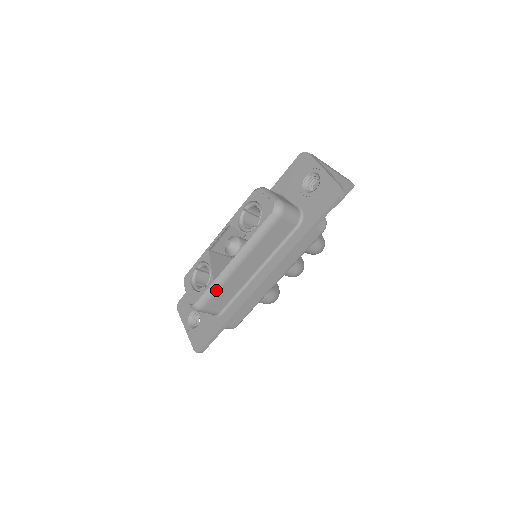
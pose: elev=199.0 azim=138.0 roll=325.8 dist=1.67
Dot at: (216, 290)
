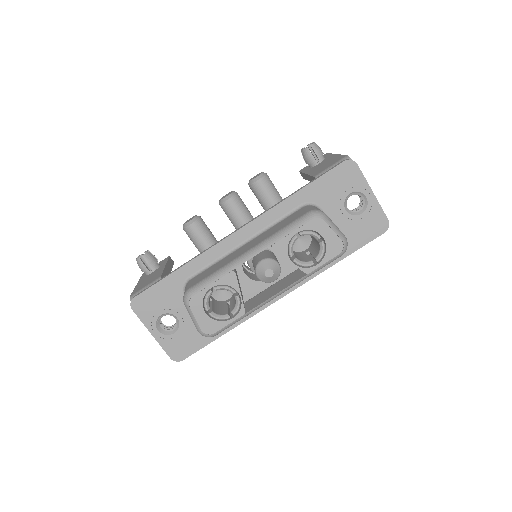
Dot at: (242, 318)
